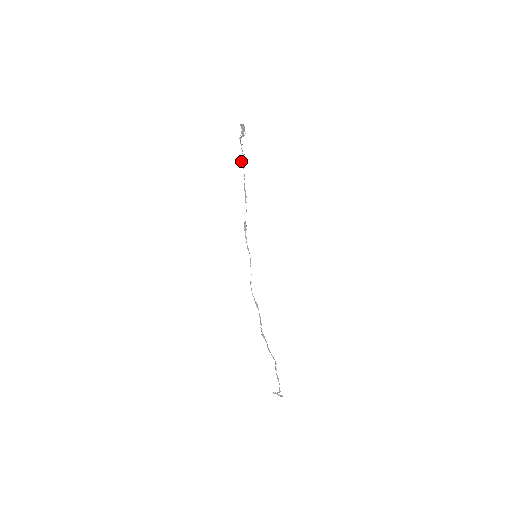
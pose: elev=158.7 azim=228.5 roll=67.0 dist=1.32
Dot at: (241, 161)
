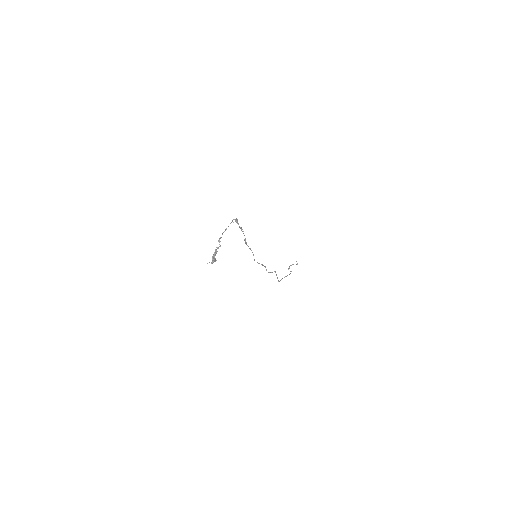
Dot at: occluded
